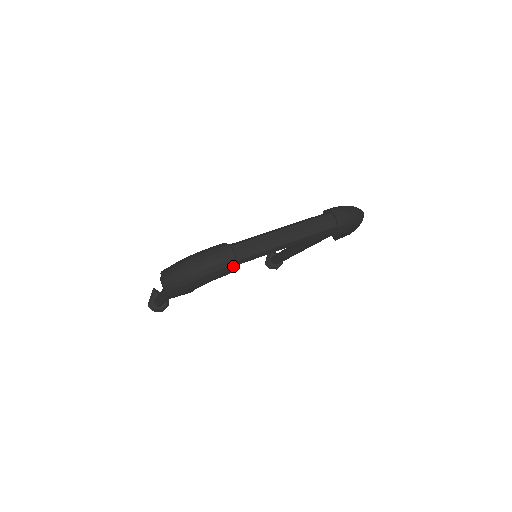
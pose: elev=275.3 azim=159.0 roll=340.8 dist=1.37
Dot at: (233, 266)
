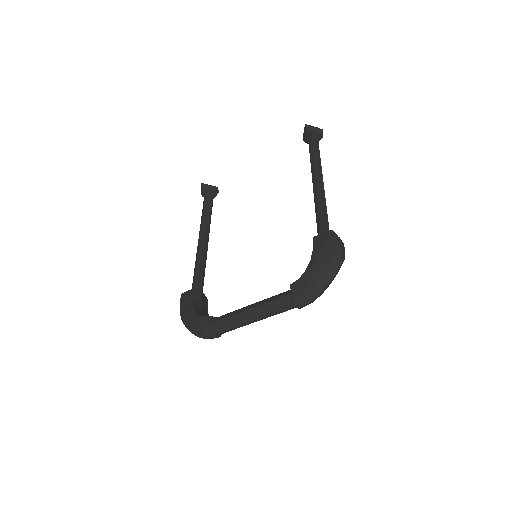
Dot at: (220, 335)
